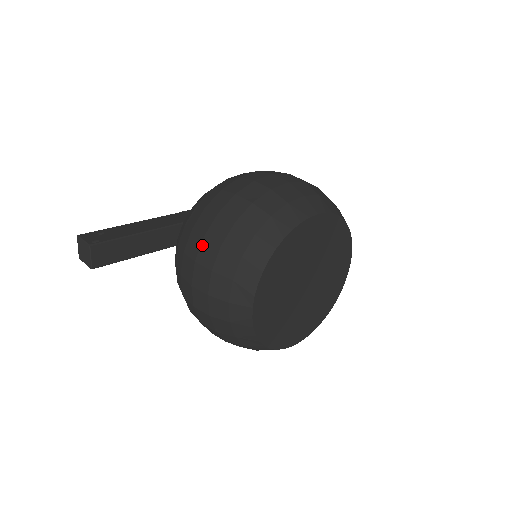
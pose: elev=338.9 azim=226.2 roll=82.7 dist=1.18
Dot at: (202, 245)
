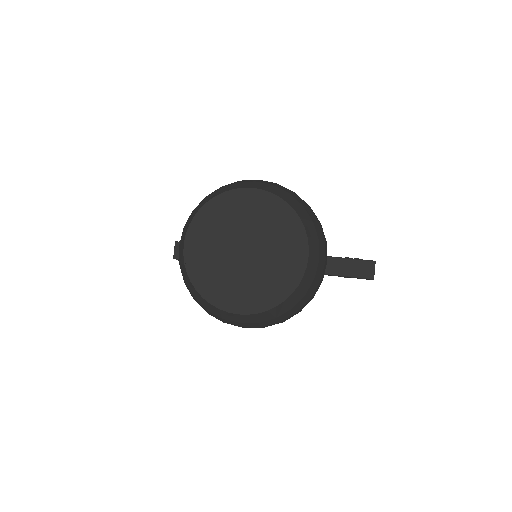
Dot at: occluded
